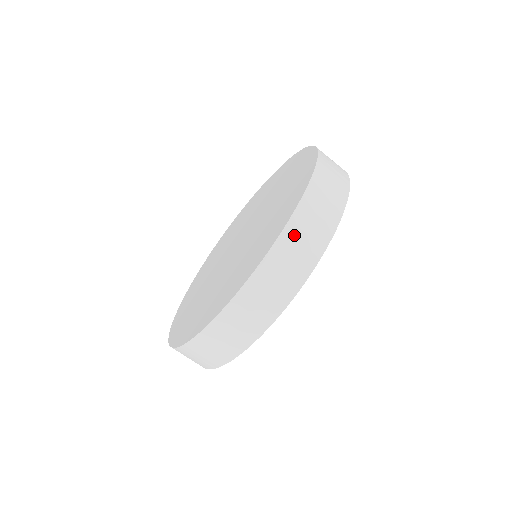
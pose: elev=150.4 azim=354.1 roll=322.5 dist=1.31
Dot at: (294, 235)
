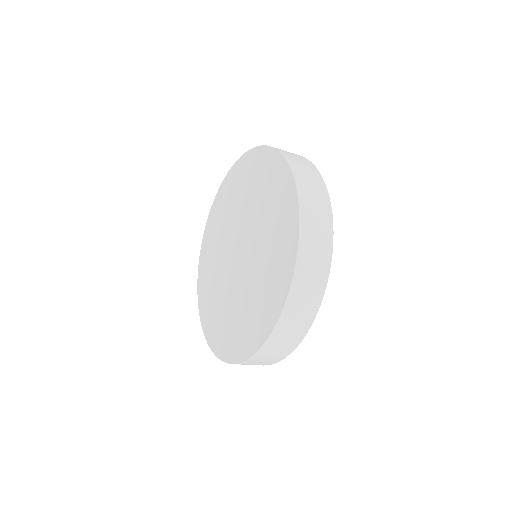
Dot at: (284, 152)
